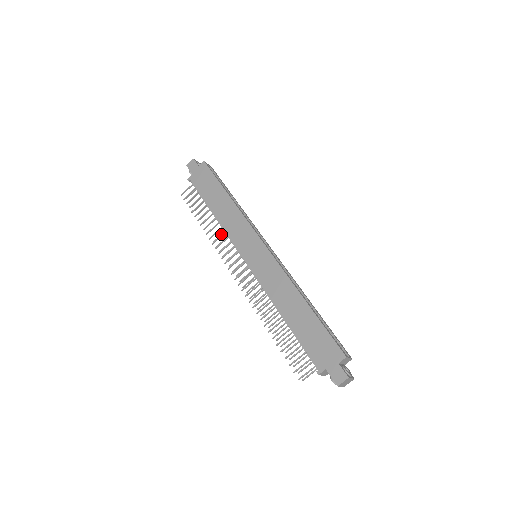
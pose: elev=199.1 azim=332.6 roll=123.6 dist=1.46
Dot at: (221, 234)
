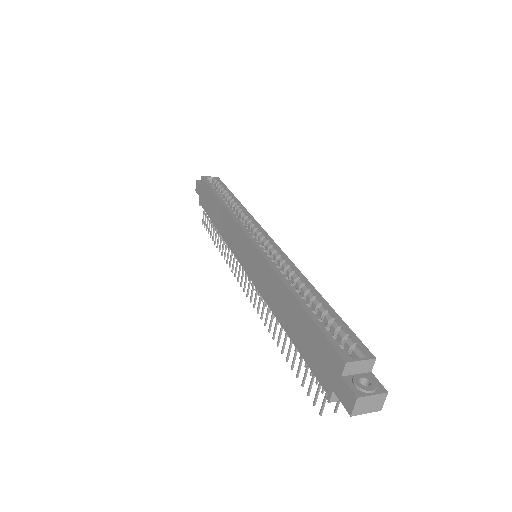
Dot at: (228, 248)
